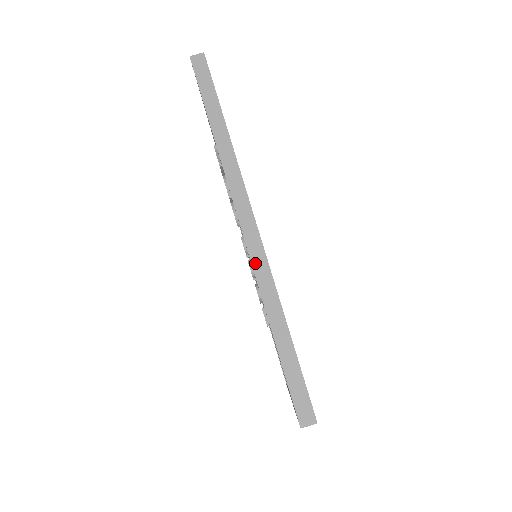
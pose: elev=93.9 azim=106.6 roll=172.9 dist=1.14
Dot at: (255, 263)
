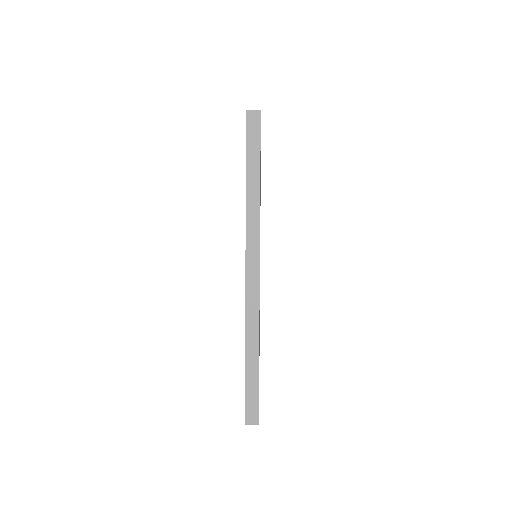
Dot at: occluded
